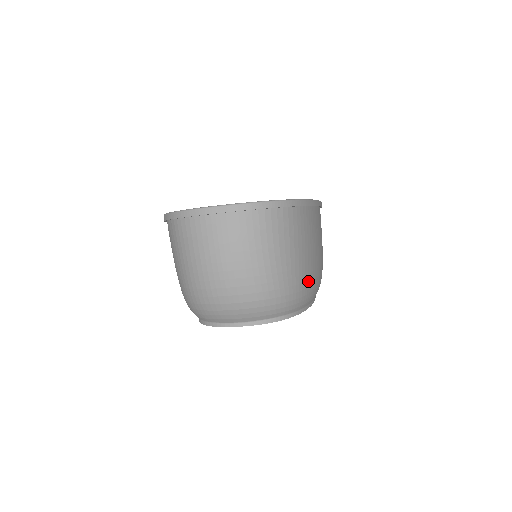
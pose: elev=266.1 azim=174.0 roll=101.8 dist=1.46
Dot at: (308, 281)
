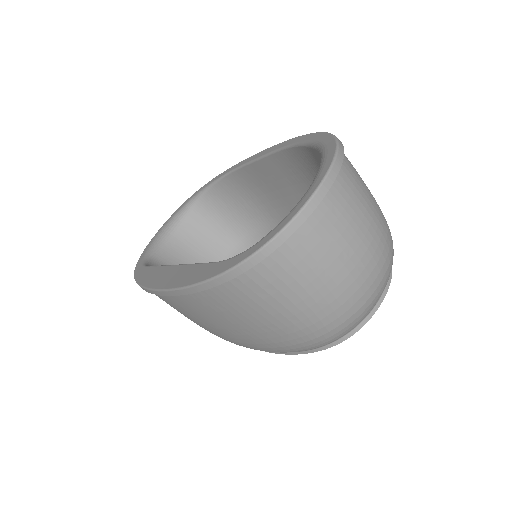
Dot at: occluded
